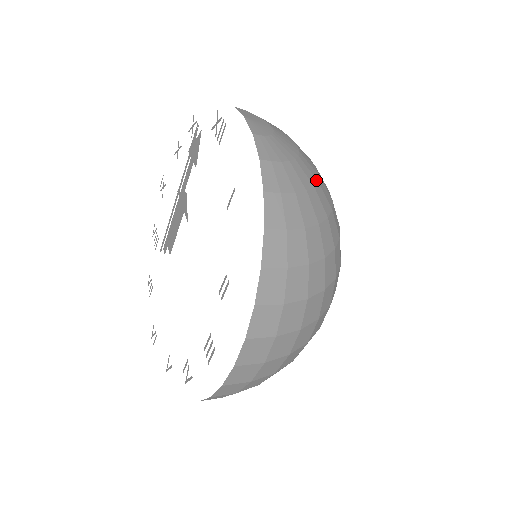
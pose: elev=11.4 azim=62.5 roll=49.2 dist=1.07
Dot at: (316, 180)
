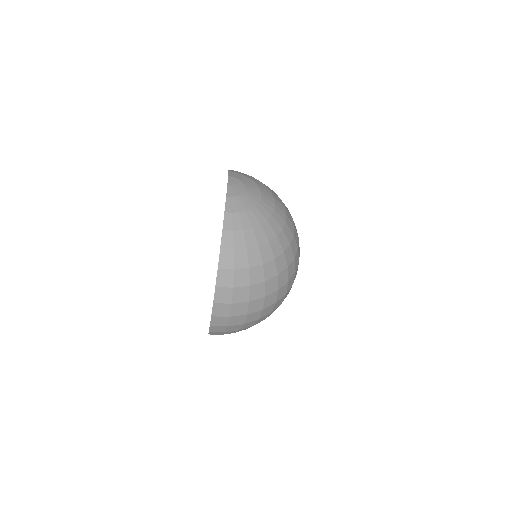
Dot at: (265, 220)
